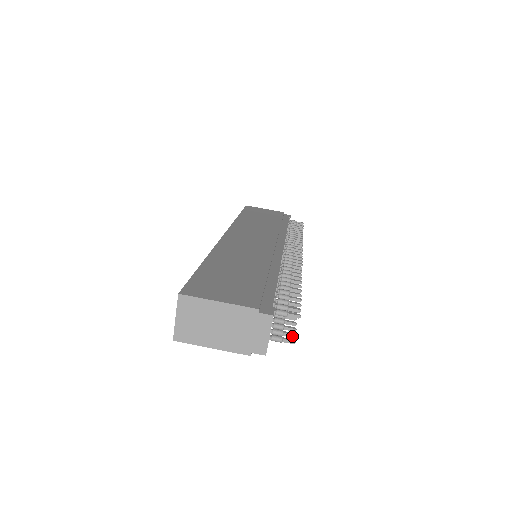
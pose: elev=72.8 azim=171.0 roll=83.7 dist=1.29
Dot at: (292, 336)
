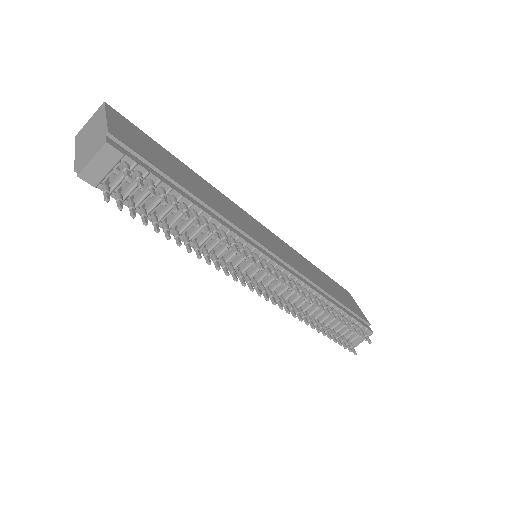
Dot at: (119, 206)
